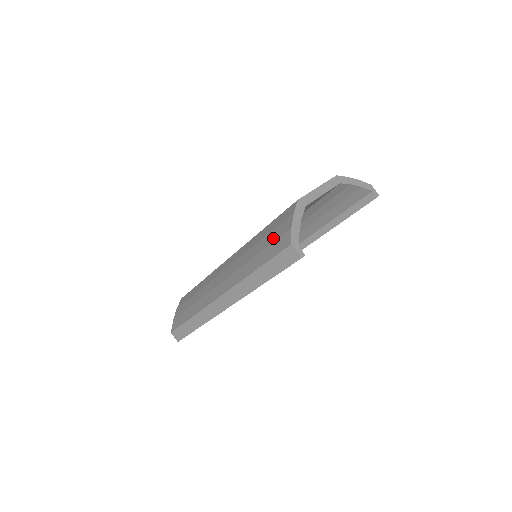
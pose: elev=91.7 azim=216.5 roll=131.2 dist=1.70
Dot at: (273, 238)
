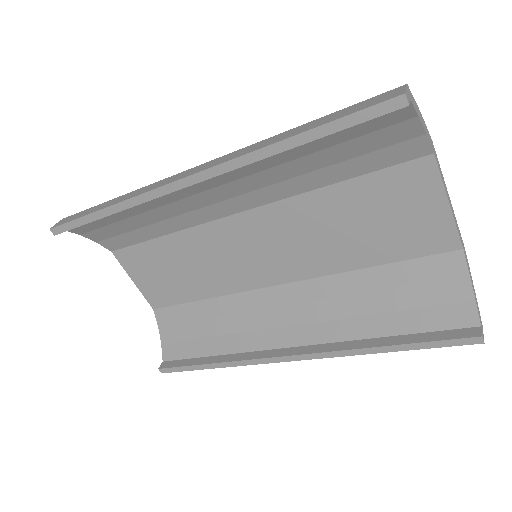
Dot at: occluded
